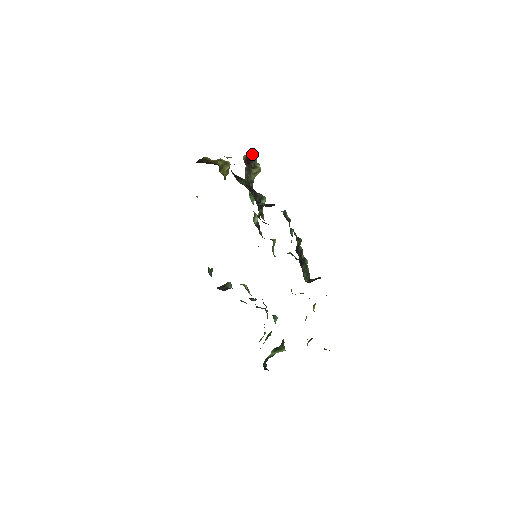
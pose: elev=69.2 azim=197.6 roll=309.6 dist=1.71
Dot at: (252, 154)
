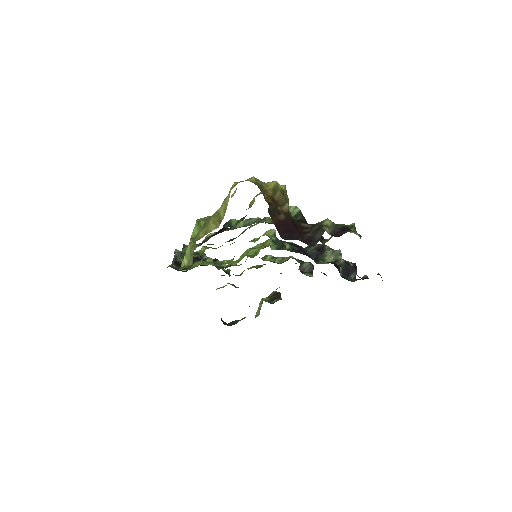
Dot at: occluded
